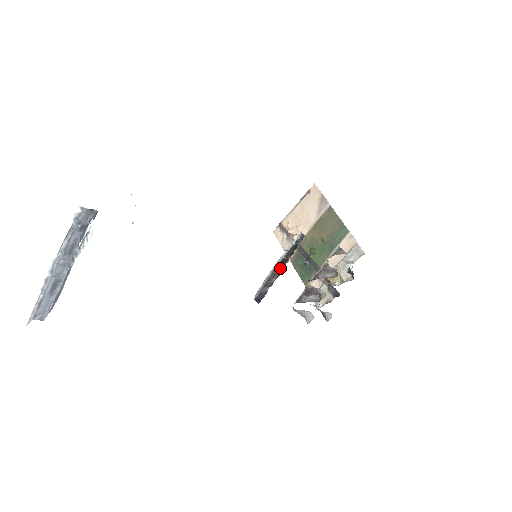
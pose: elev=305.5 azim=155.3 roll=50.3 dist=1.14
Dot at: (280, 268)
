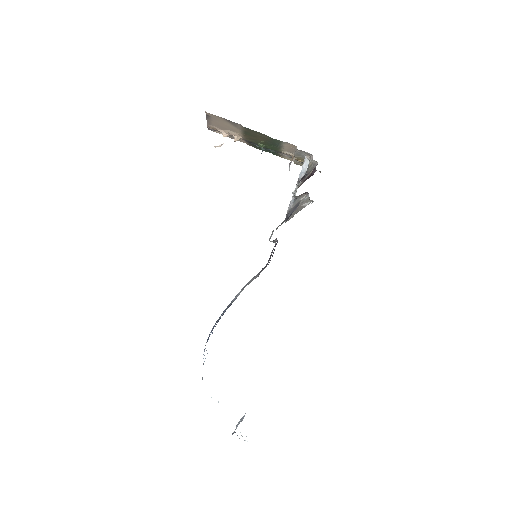
Dot at: occluded
